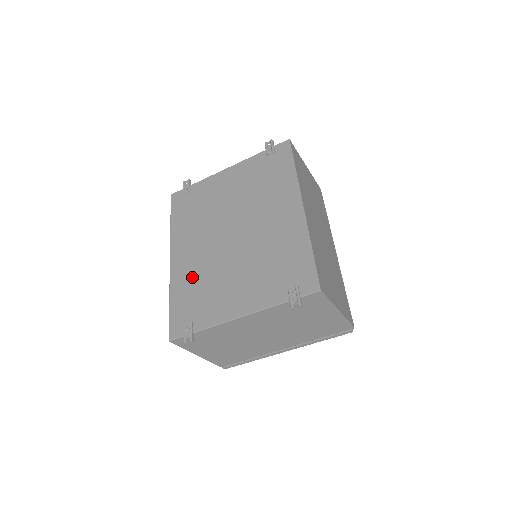
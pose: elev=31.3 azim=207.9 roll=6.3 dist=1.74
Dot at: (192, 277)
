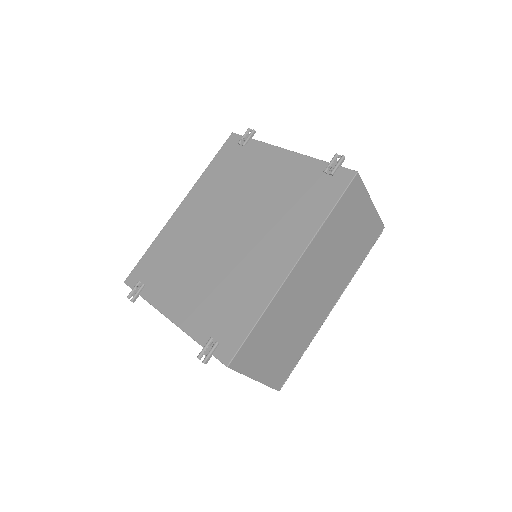
Dot at: (176, 242)
